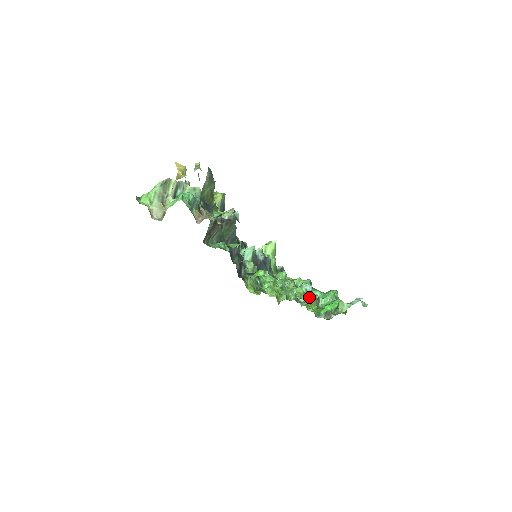
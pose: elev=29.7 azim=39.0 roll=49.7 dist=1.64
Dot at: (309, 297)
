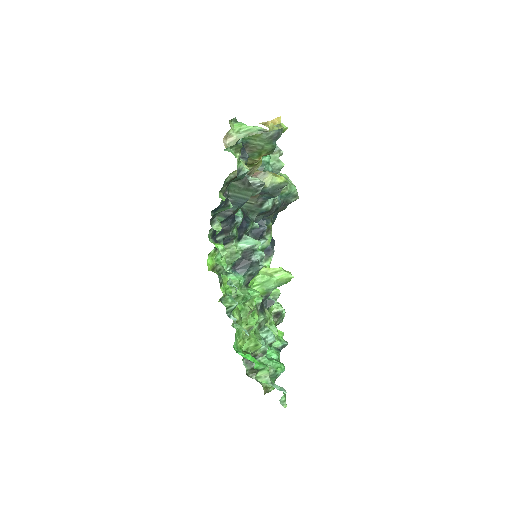
Dot at: (255, 339)
